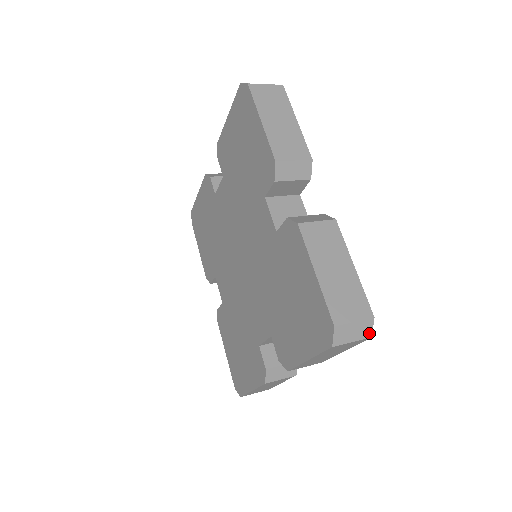
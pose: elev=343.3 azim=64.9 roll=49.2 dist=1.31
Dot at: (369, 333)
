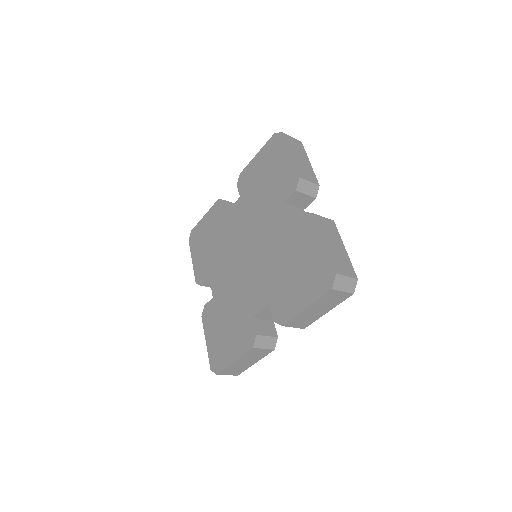
Dot at: (353, 290)
